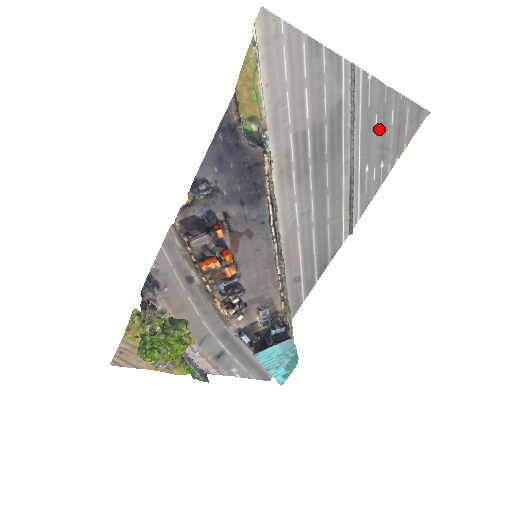
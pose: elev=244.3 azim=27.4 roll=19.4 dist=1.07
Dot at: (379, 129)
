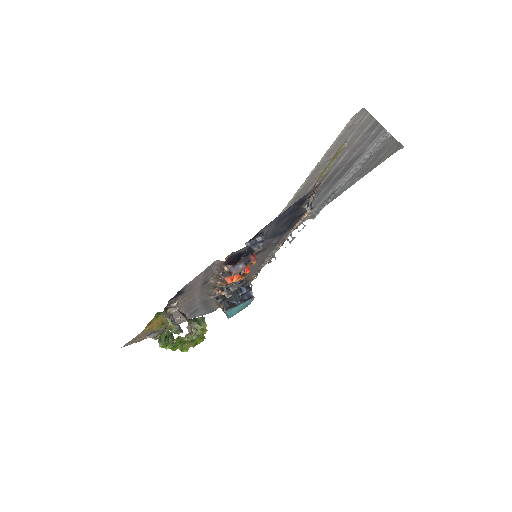
Dot at: (371, 161)
